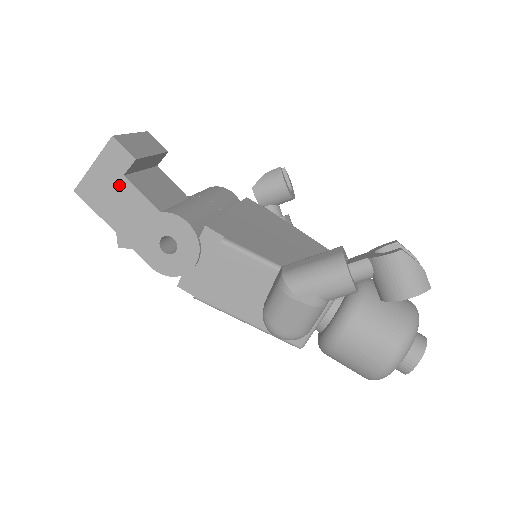
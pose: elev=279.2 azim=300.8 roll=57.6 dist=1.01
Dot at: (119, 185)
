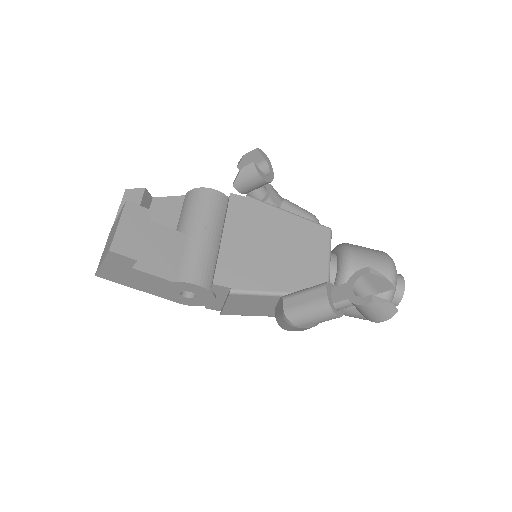
Dot at: (131, 272)
